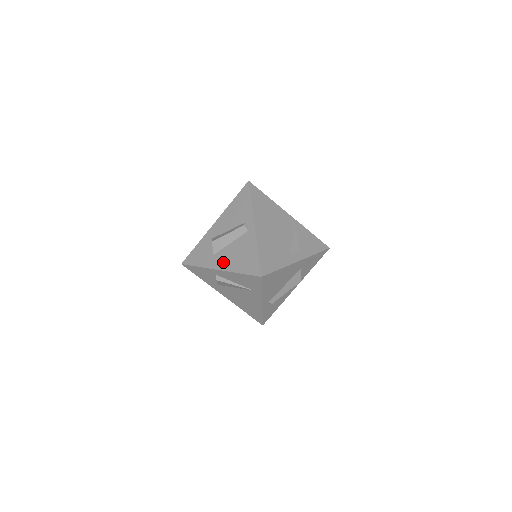
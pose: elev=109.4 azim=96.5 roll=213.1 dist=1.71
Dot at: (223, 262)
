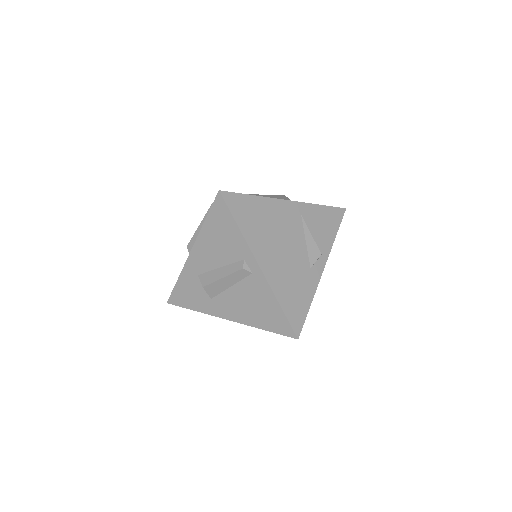
Dot at: (231, 311)
